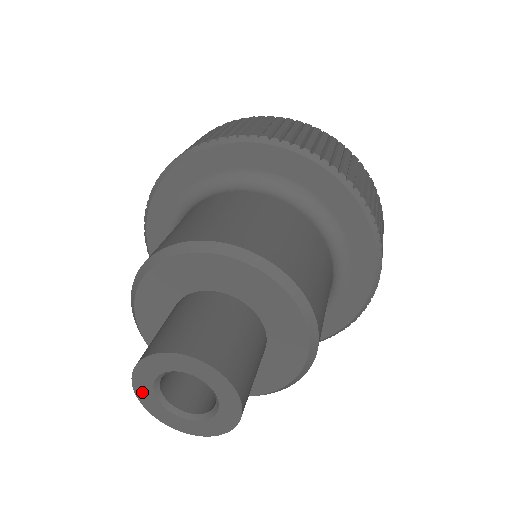
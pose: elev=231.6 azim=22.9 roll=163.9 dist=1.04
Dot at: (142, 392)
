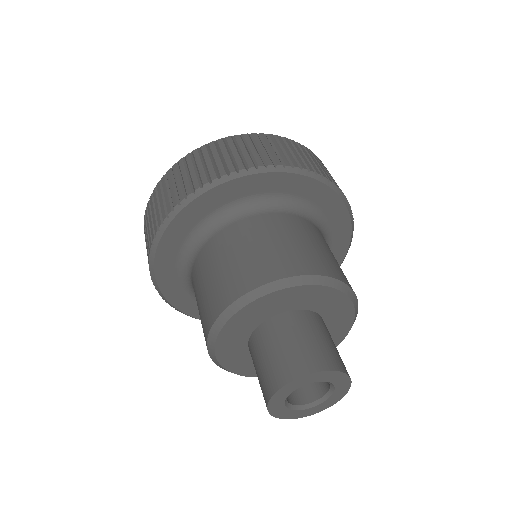
Dot at: (282, 393)
